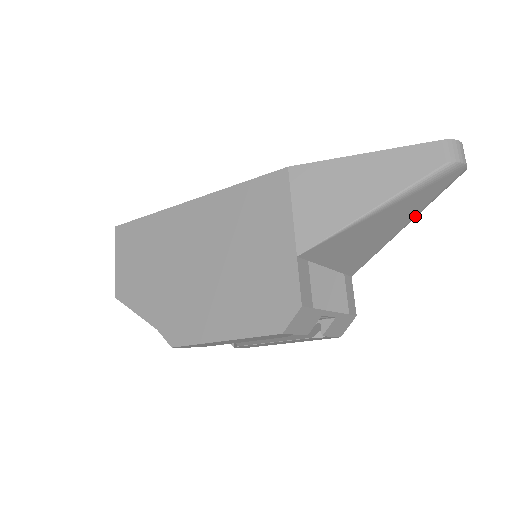
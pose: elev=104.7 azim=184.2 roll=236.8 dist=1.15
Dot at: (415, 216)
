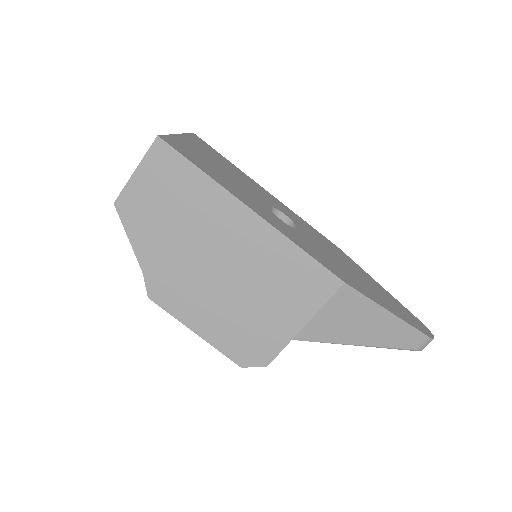
Dot at: occluded
